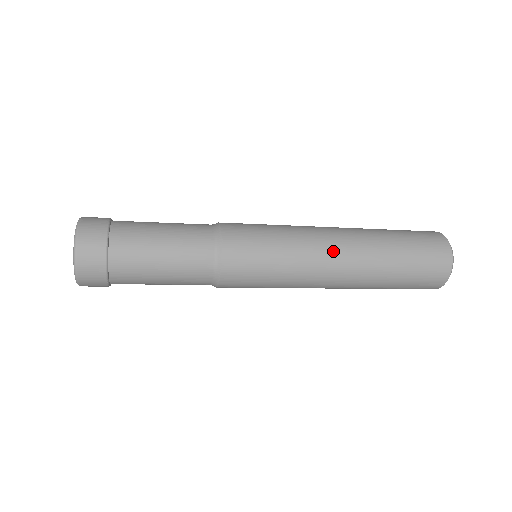
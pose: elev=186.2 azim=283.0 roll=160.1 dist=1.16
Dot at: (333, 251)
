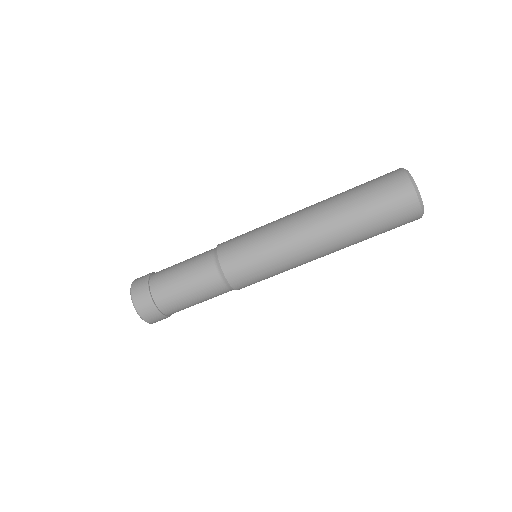
Dot at: (297, 216)
